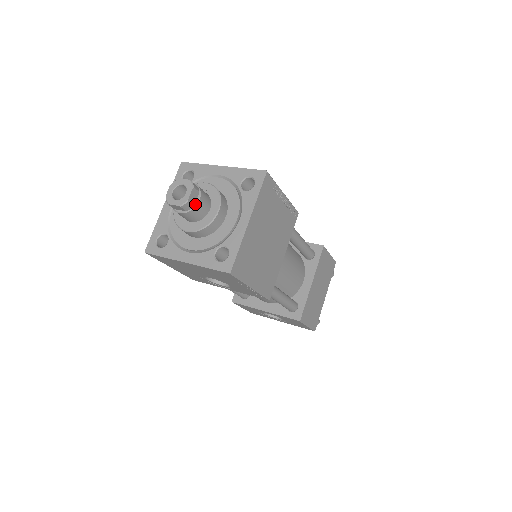
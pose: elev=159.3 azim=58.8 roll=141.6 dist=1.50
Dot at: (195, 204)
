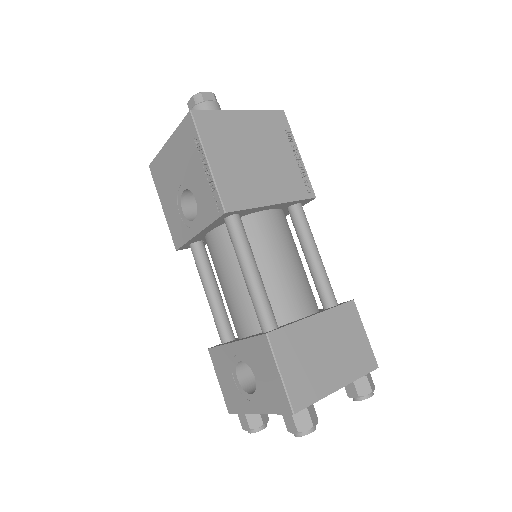
Dot at: (206, 101)
